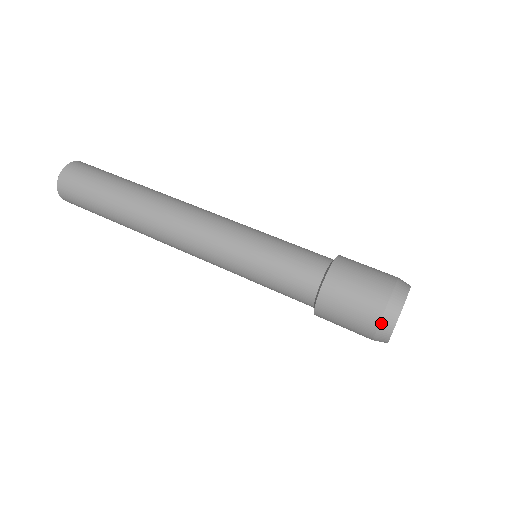
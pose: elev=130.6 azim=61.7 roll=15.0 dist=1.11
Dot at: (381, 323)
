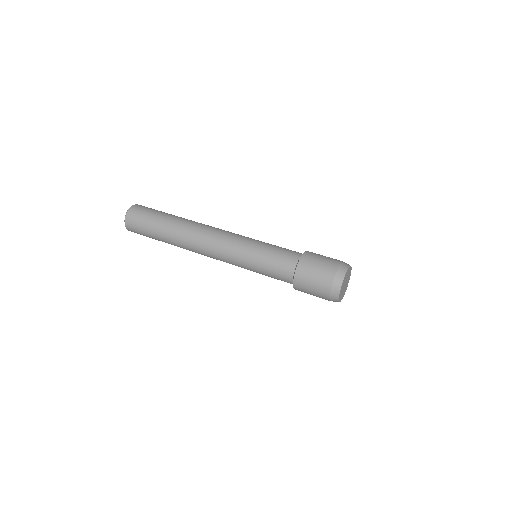
Dot at: (338, 270)
